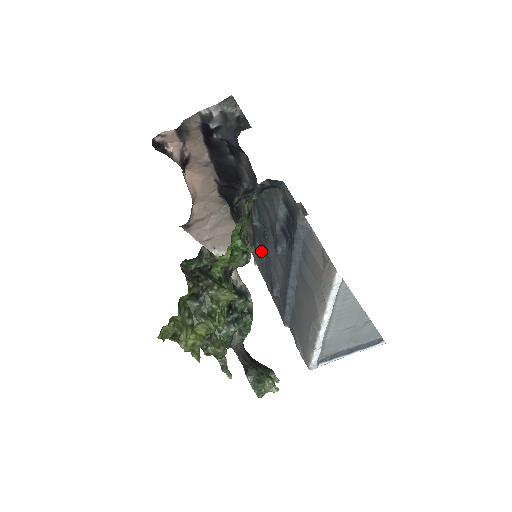
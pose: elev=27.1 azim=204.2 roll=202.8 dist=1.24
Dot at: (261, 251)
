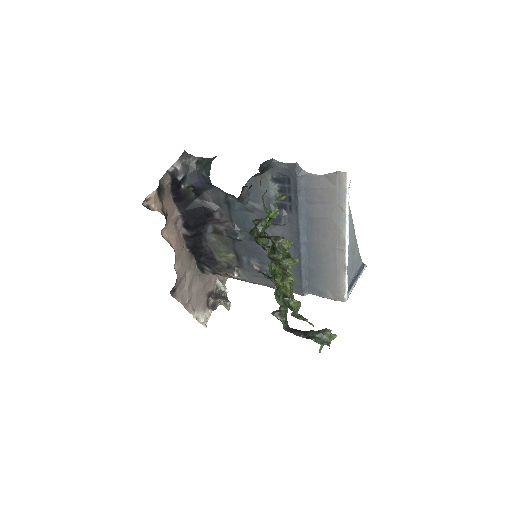
Dot at: (249, 263)
